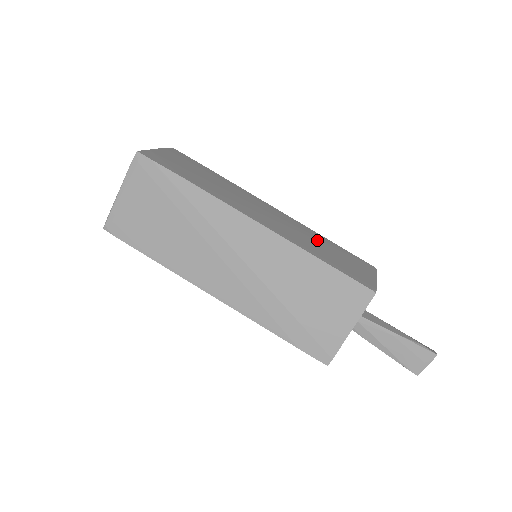
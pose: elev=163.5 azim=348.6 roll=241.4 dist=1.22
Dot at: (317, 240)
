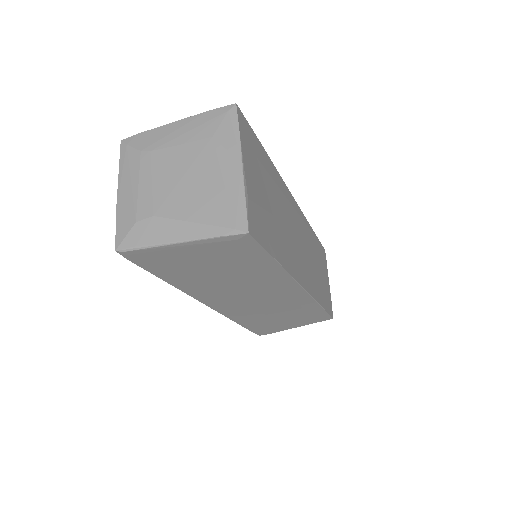
Dot at: (314, 252)
